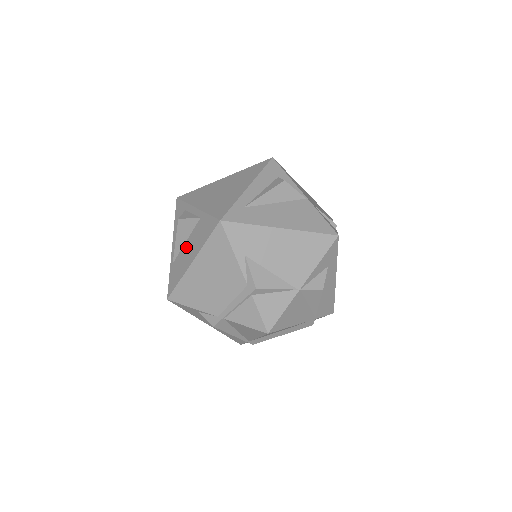
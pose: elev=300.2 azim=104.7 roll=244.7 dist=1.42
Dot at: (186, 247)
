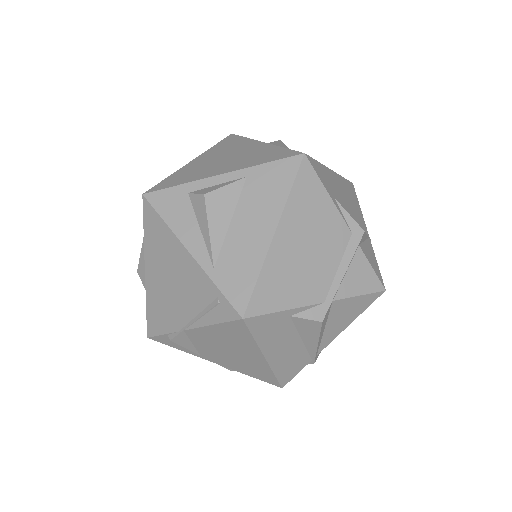
Dot at: (239, 226)
